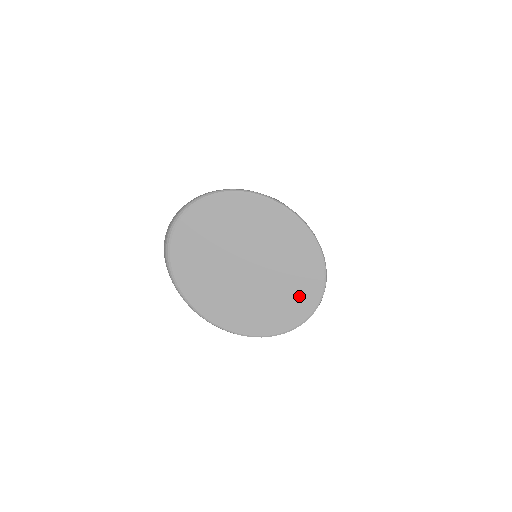
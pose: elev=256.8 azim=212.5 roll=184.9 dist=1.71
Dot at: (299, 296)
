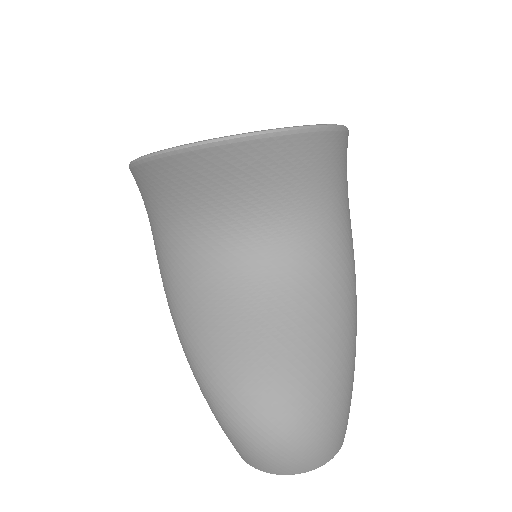
Dot at: occluded
